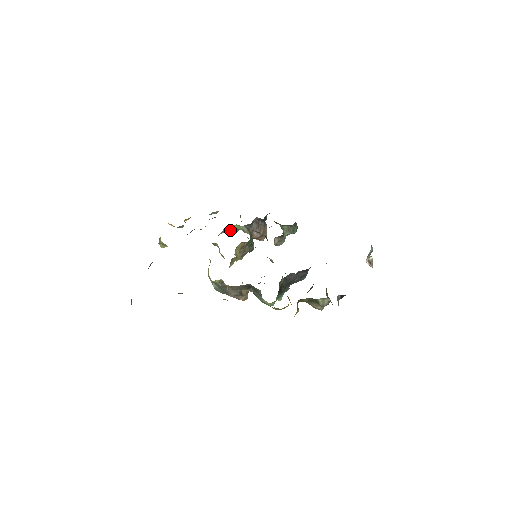
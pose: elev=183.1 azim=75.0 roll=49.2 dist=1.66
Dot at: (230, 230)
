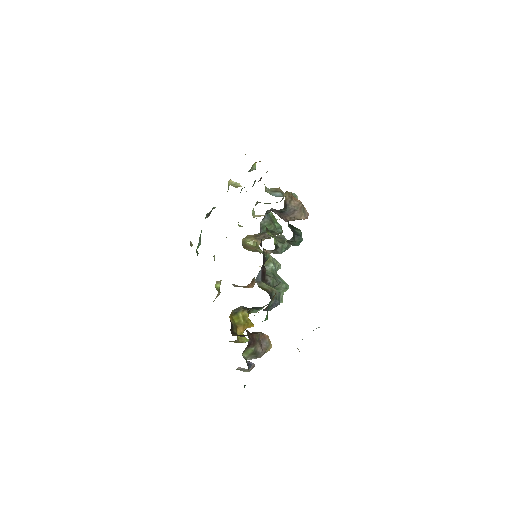
Dot at: (265, 203)
